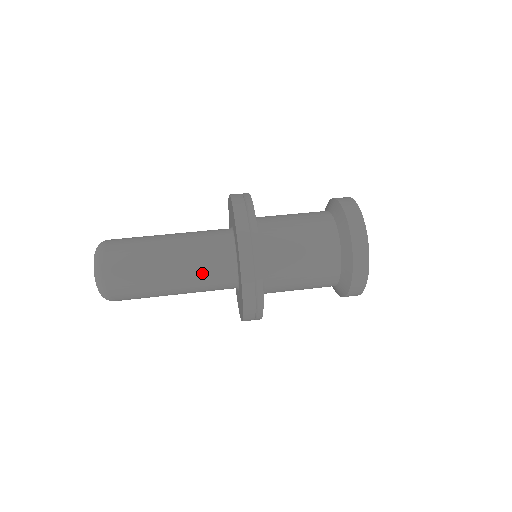
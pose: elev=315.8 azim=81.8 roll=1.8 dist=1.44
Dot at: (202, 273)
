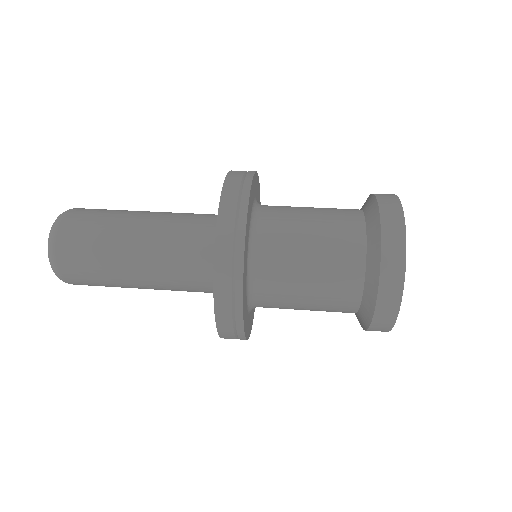
Dot at: (176, 239)
